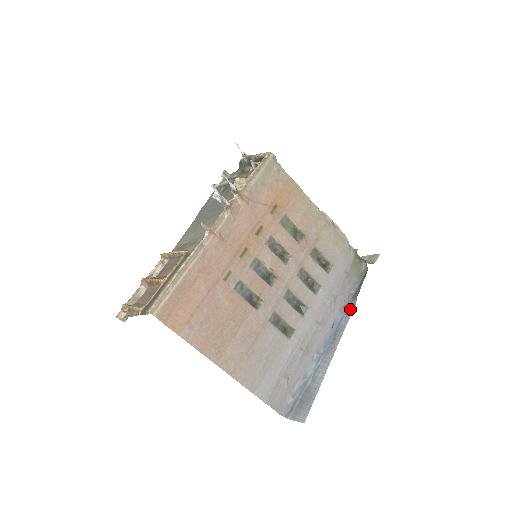
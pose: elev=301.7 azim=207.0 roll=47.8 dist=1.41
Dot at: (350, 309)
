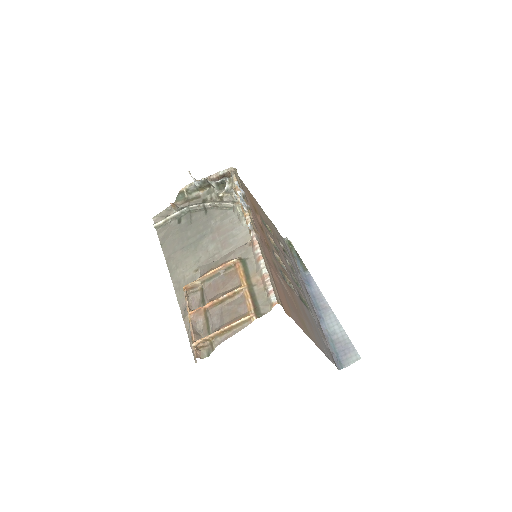
Dot at: (310, 279)
